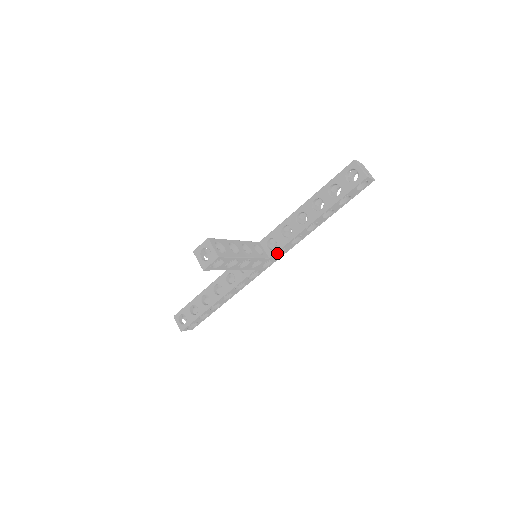
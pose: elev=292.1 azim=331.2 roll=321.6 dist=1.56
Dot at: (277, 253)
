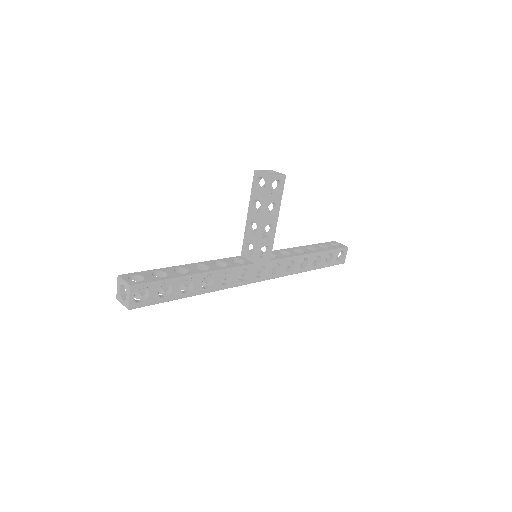
Dot at: (270, 270)
